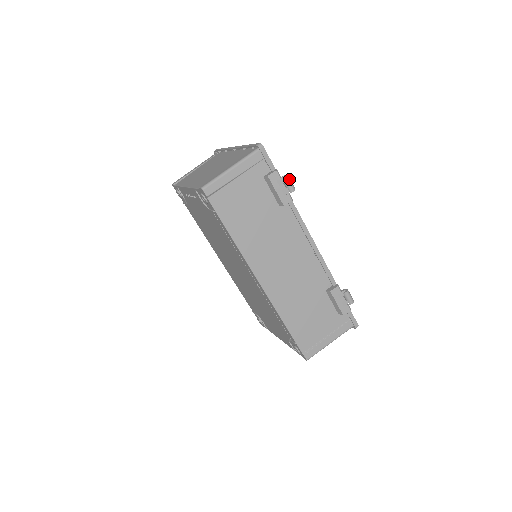
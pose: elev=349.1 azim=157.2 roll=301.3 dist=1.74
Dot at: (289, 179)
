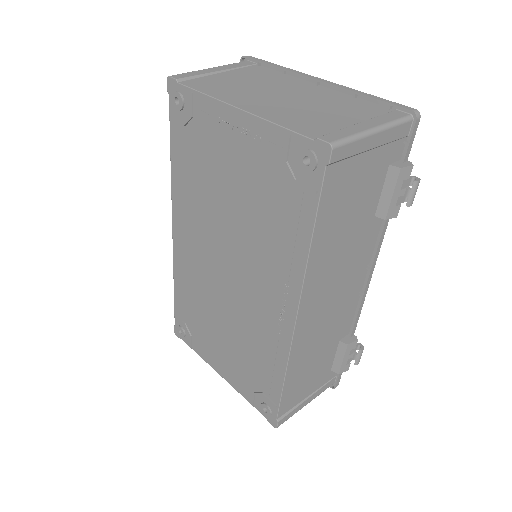
Dot at: occluded
